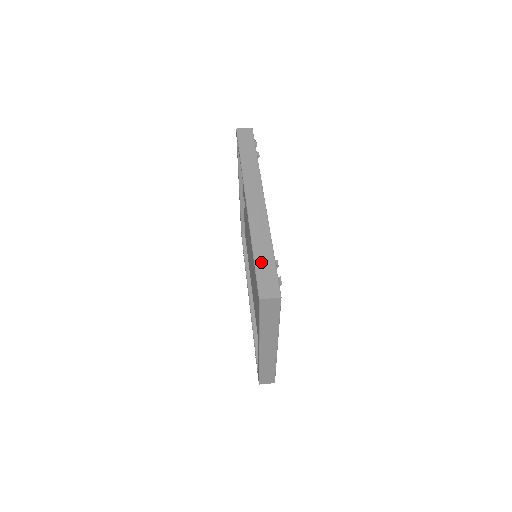
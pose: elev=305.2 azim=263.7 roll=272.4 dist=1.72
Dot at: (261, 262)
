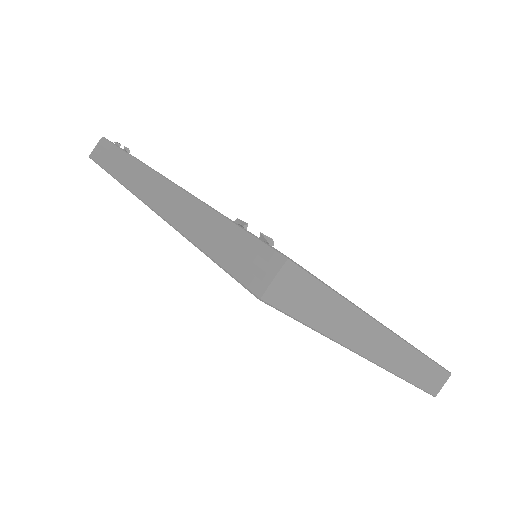
Dot at: (217, 247)
